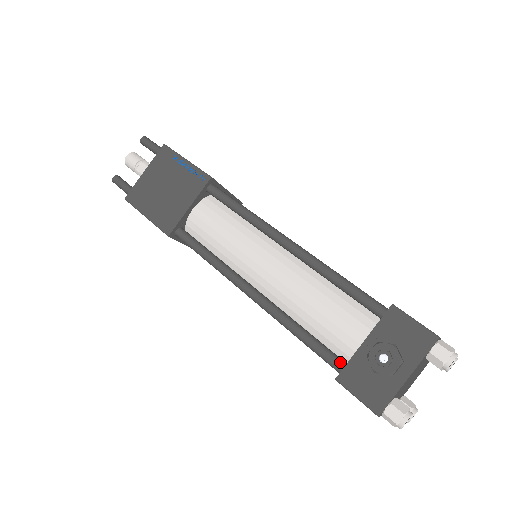
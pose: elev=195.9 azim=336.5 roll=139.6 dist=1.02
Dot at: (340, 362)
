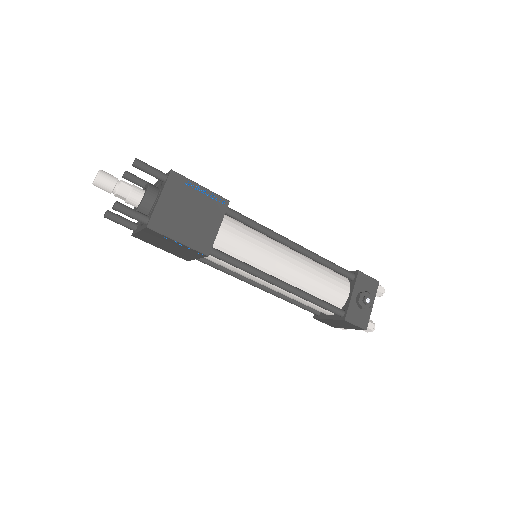
Dot at: (341, 310)
